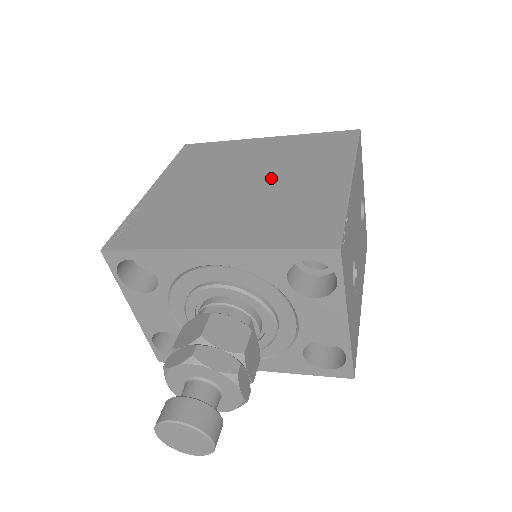
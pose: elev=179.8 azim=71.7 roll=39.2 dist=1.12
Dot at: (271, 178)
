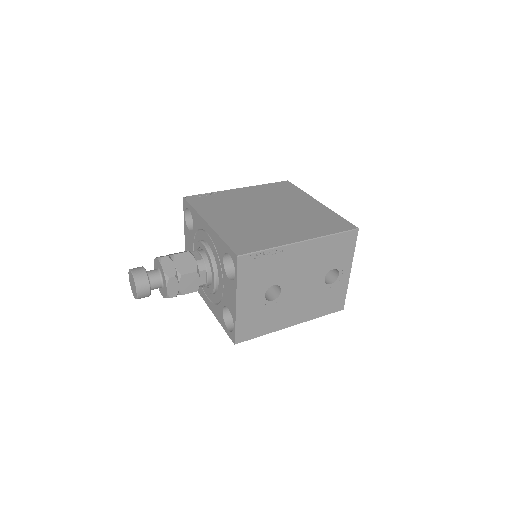
Dot at: (279, 218)
